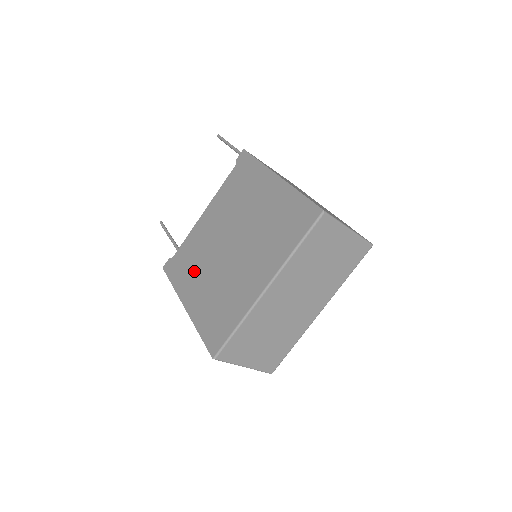
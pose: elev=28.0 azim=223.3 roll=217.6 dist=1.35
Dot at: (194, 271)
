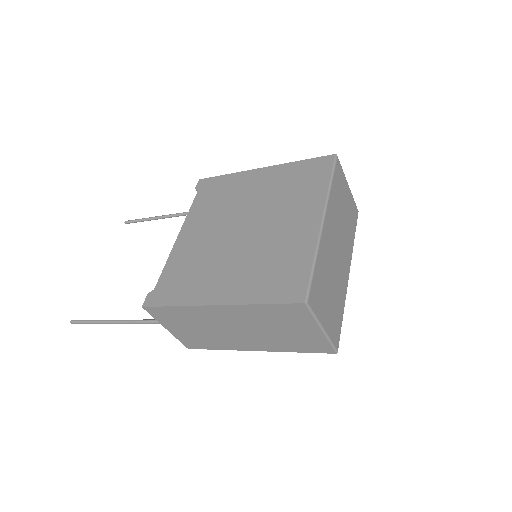
Dot at: (204, 274)
